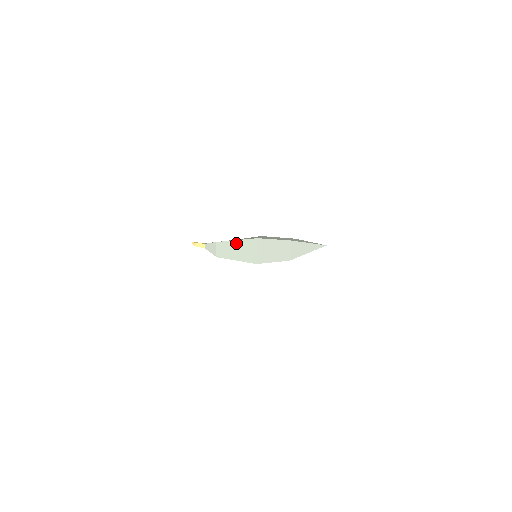
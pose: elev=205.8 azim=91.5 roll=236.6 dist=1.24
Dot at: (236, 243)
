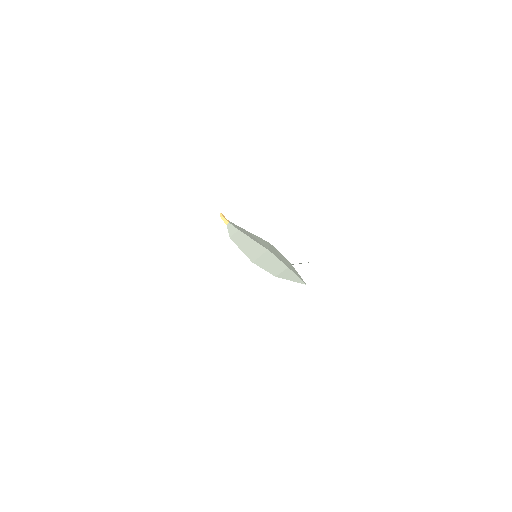
Dot at: (251, 241)
